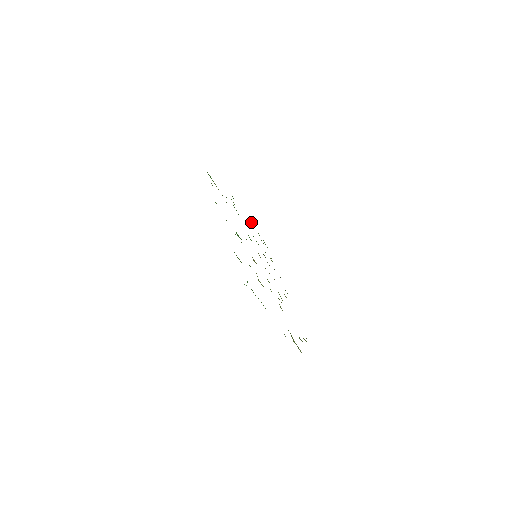
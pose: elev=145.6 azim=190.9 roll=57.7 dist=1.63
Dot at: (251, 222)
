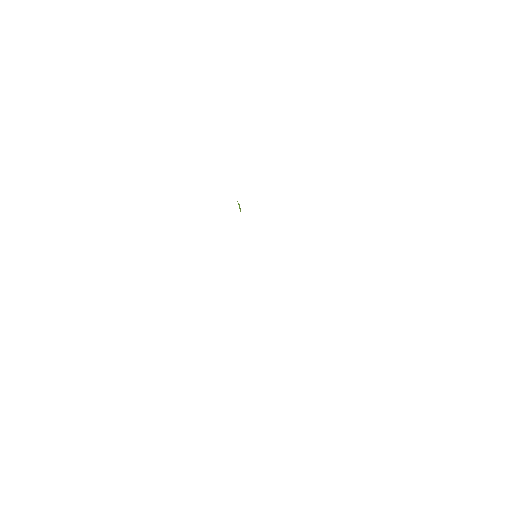
Dot at: occluded
